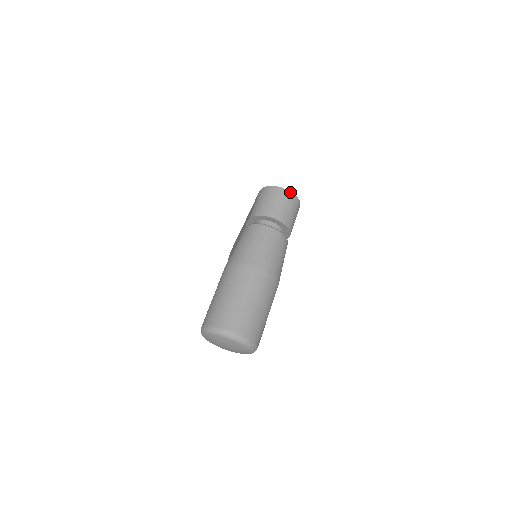
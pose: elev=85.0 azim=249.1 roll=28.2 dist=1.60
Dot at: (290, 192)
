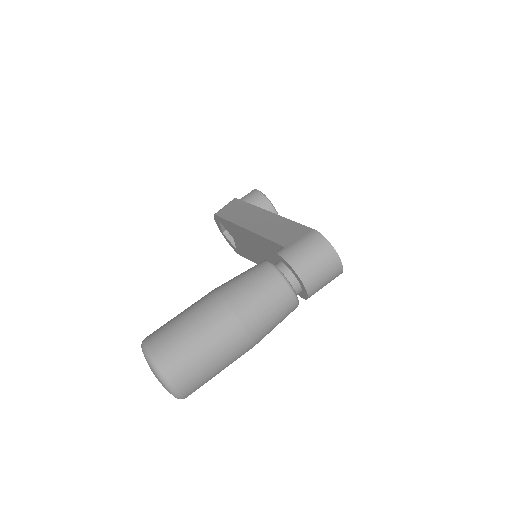
Dot at: (341, 264)
